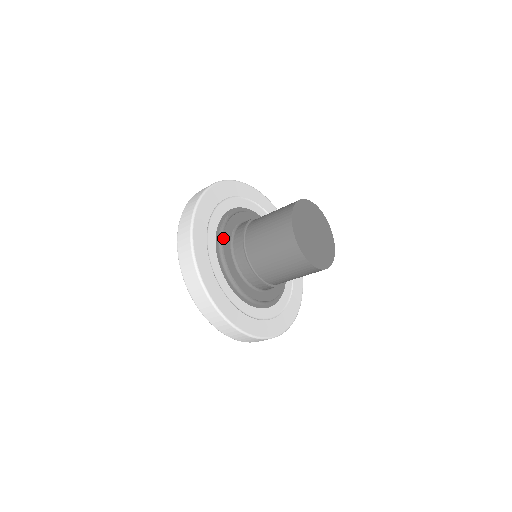
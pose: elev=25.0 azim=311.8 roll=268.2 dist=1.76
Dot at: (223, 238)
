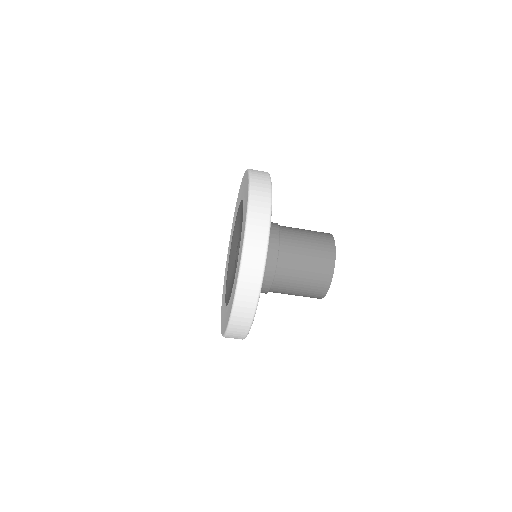
Dot at: occluded
